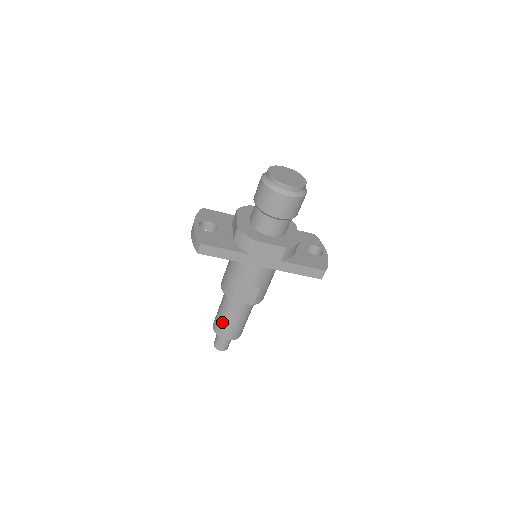
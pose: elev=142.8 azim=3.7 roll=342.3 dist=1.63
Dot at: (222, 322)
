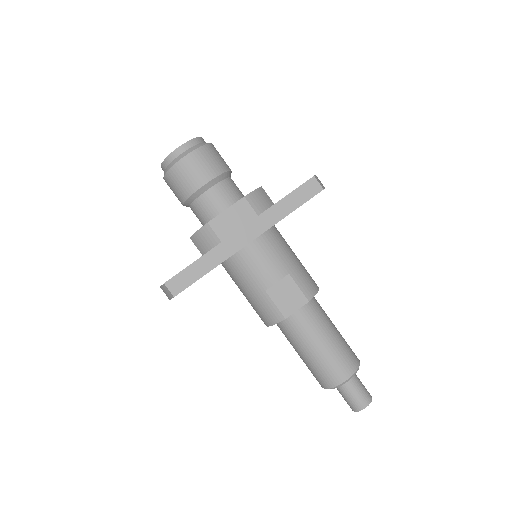
Dot at: (314, 364)
